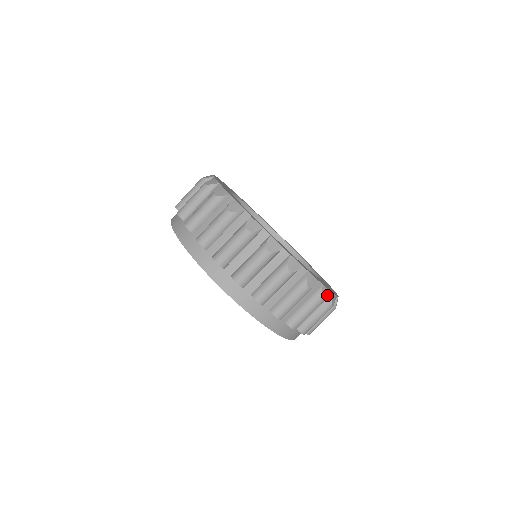
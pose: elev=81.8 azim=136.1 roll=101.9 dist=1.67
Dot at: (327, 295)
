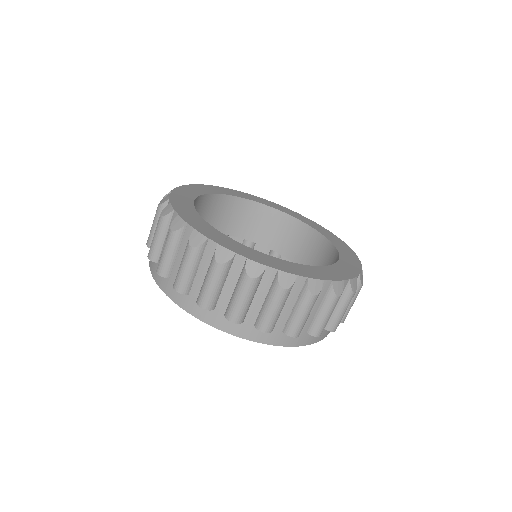
Dot at: (356, 283)
